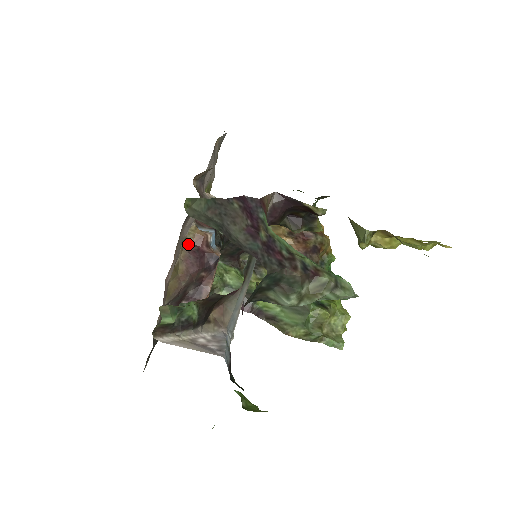
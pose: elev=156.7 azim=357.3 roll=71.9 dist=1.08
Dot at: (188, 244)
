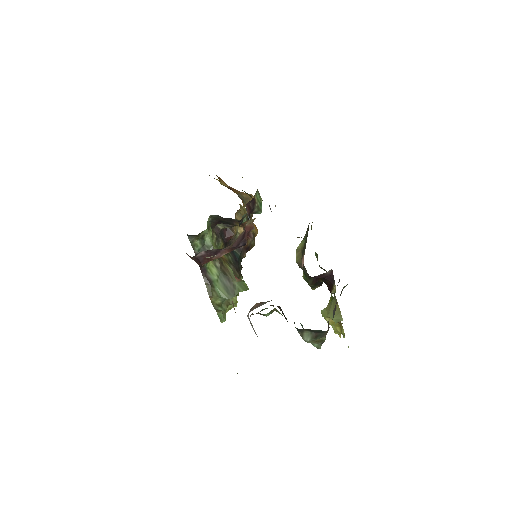
Dot at: (245, 227)
